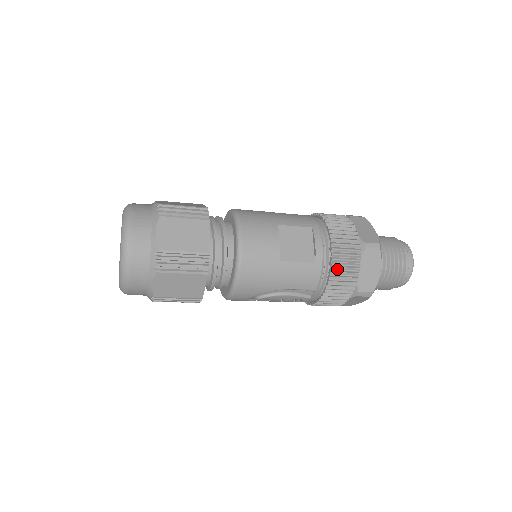
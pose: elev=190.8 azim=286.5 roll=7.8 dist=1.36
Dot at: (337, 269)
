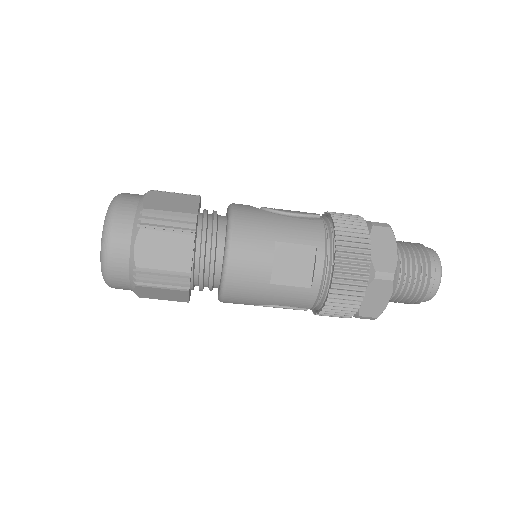
Dot at: (335, 297)
